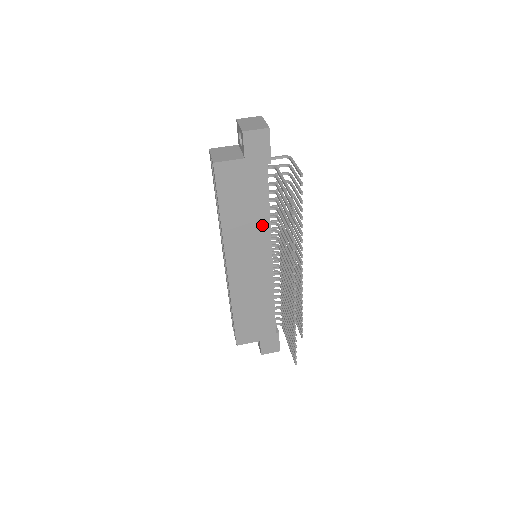
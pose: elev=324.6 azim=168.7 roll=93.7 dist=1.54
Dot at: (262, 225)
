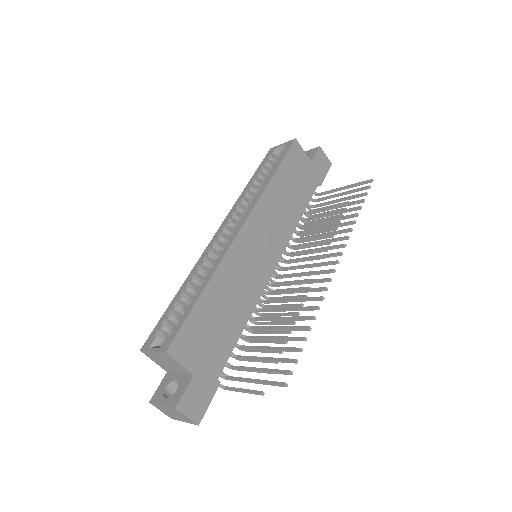
Dot at: (290, 222)
